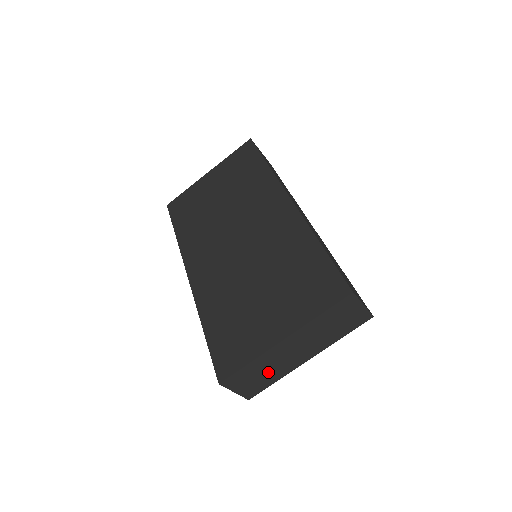
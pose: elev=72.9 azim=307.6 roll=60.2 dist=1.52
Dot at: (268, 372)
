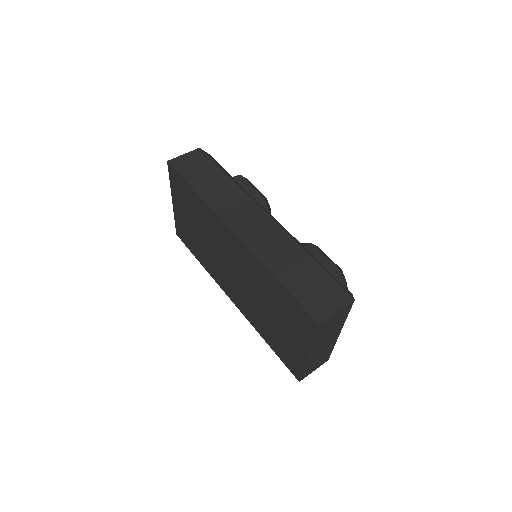
Dot at: (321, 356)
